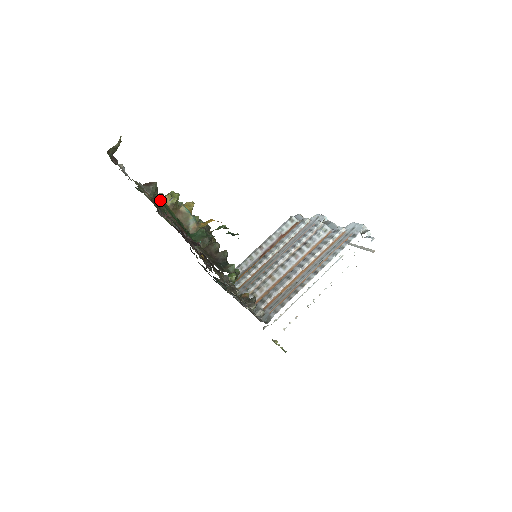
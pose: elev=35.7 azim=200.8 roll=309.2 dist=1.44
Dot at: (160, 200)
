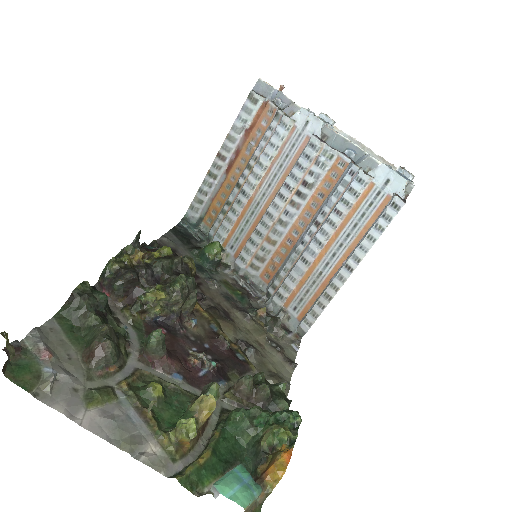
Dot at: (187, 477)
